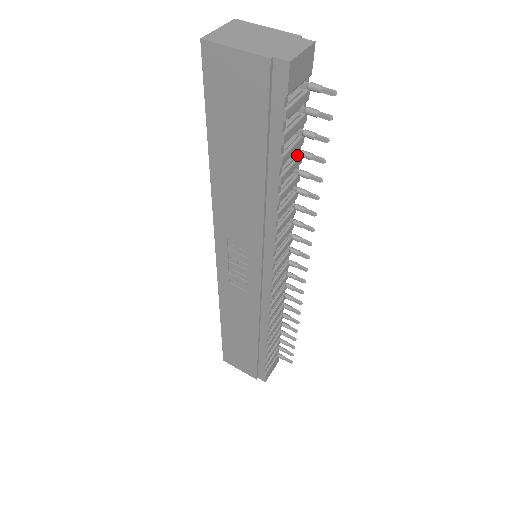
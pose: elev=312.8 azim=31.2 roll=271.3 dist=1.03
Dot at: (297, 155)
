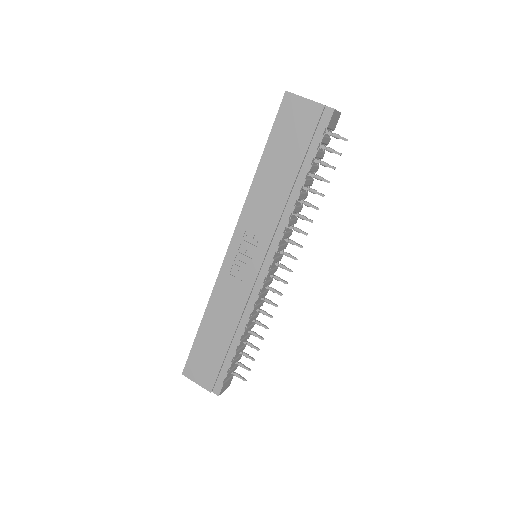
Dot at: (312, 178)
